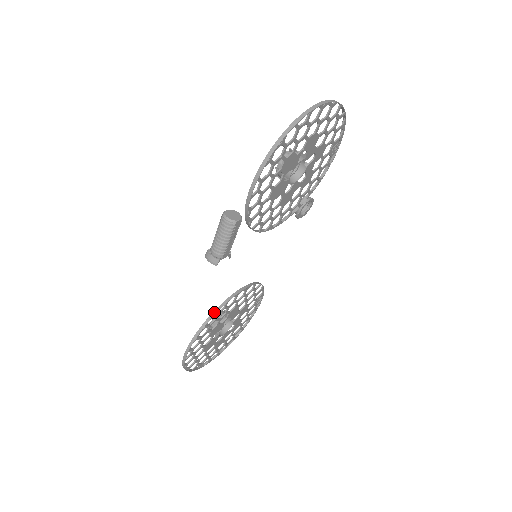
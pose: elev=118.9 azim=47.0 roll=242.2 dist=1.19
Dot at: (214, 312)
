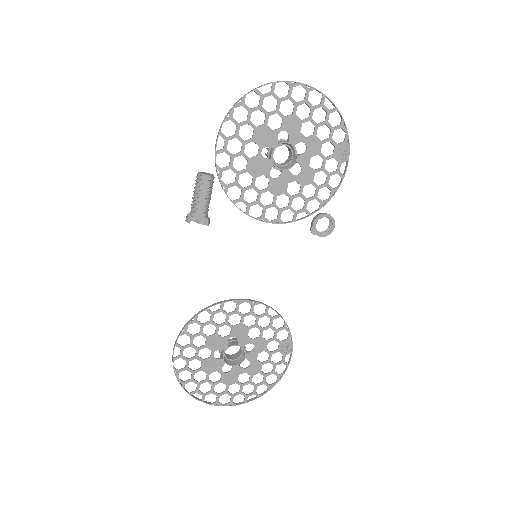
Dot at: (207, 307)
